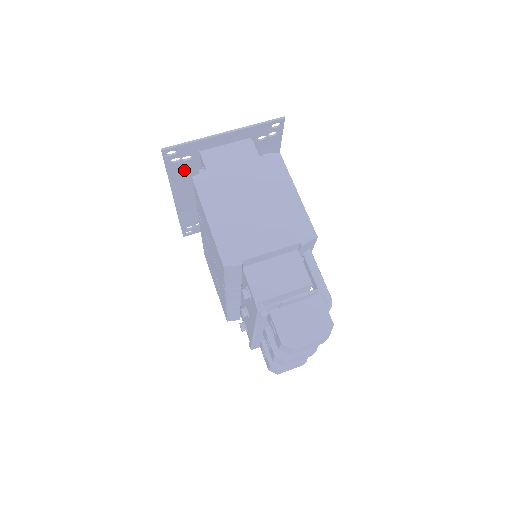
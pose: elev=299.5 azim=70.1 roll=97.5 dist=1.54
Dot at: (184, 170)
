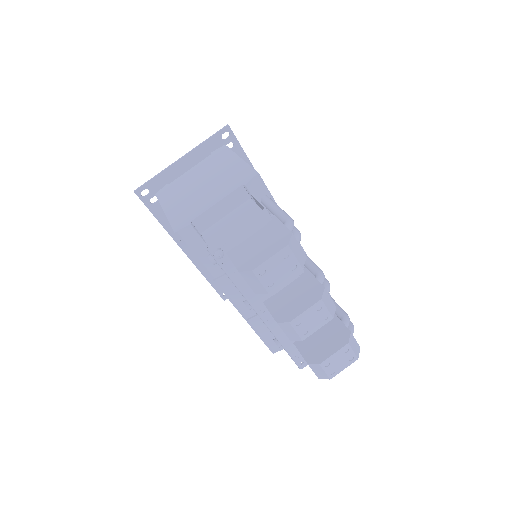
Dot at: occluded
